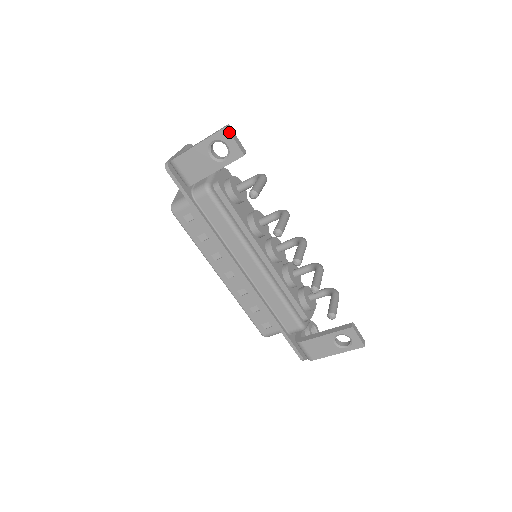
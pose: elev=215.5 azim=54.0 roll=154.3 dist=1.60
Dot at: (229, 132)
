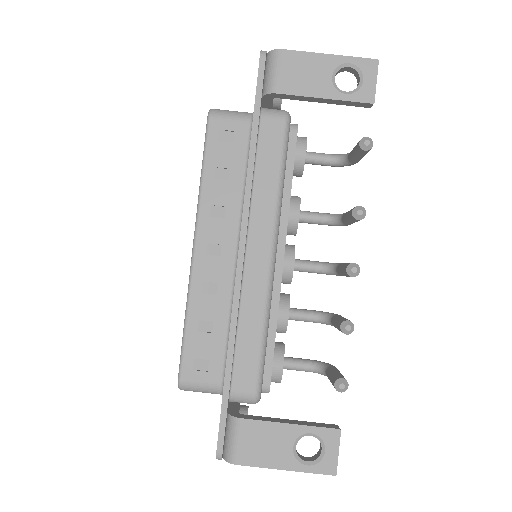
Dot at: (377, 67)
